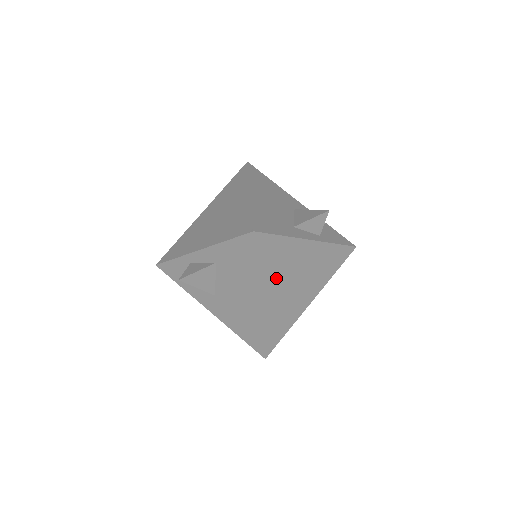
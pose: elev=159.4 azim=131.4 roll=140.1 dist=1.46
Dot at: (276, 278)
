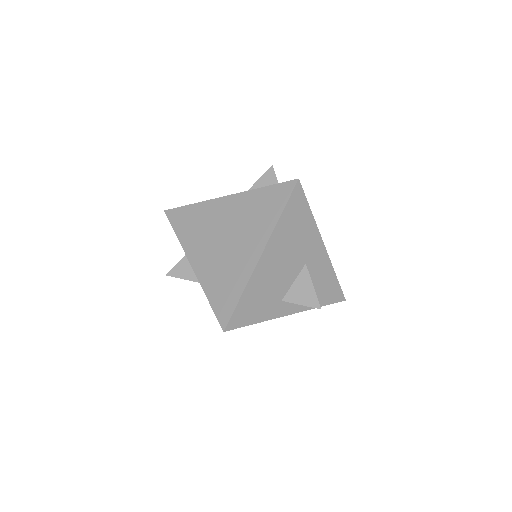
Dot at: occluded
